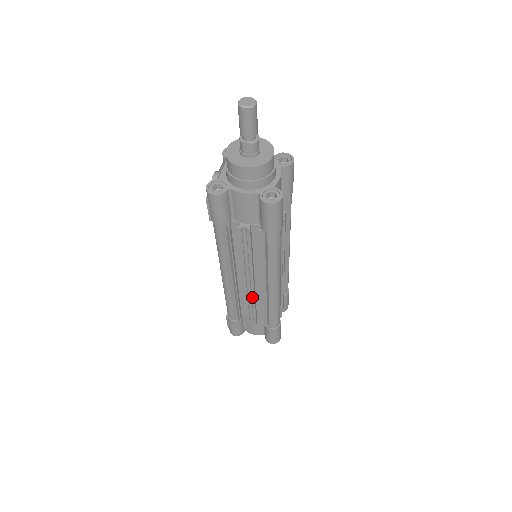
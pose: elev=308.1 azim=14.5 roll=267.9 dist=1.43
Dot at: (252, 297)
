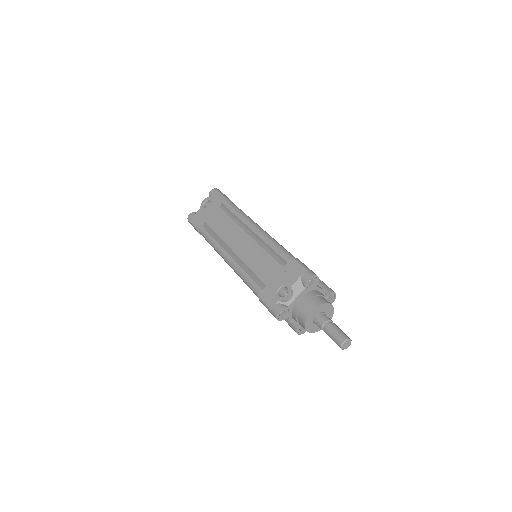
Dot at: occluded
